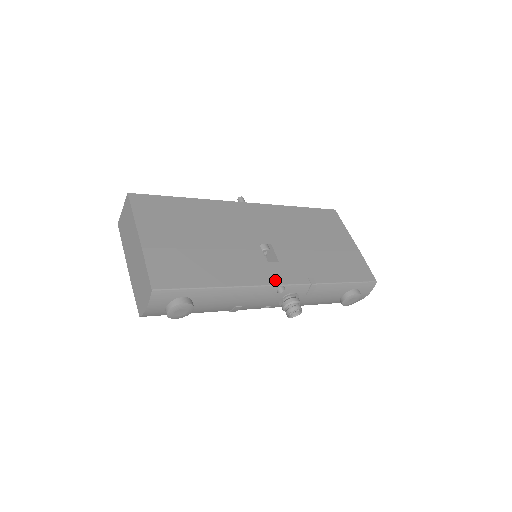
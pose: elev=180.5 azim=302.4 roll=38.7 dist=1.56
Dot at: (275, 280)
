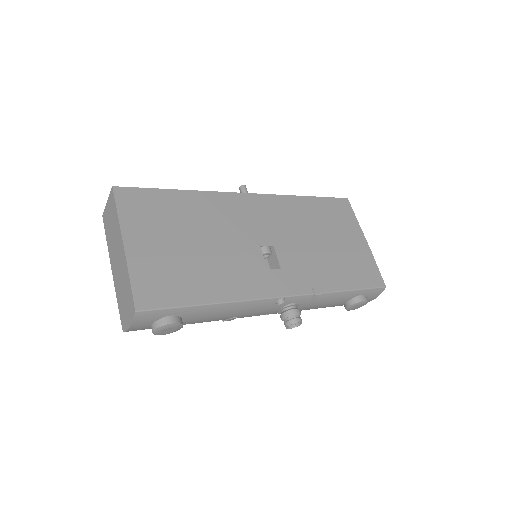
Dot at: (275, 291)
